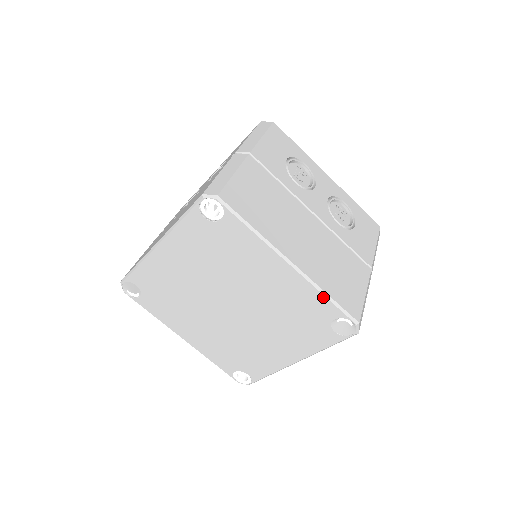
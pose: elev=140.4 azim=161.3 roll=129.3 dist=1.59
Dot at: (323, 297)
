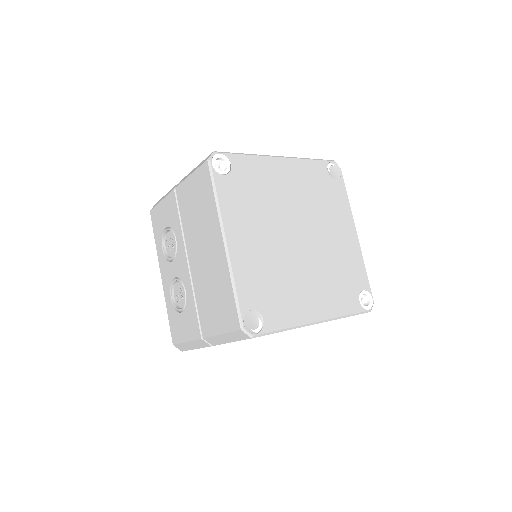
Dot at: (310, 161)
